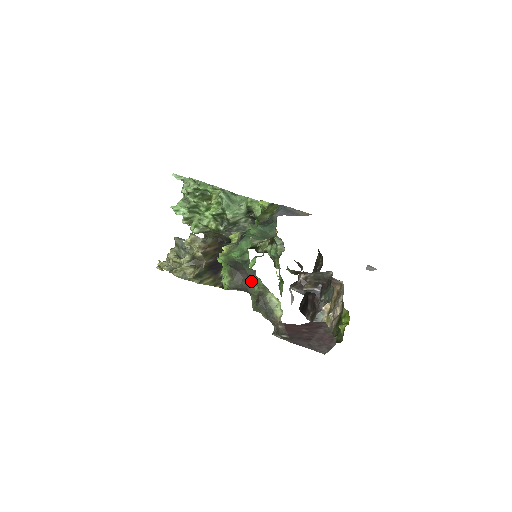
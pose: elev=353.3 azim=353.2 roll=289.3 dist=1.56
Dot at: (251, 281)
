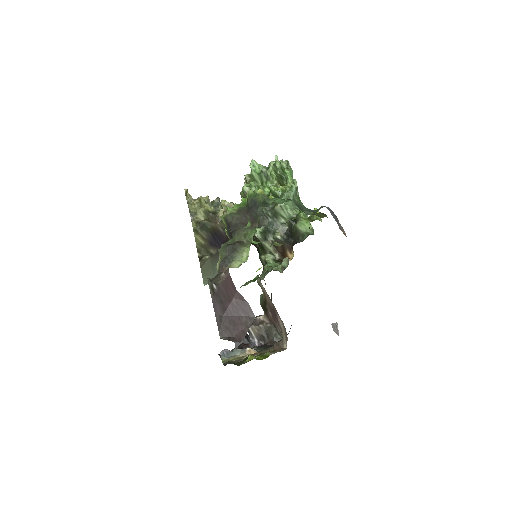
Dot at: (247, 228)
